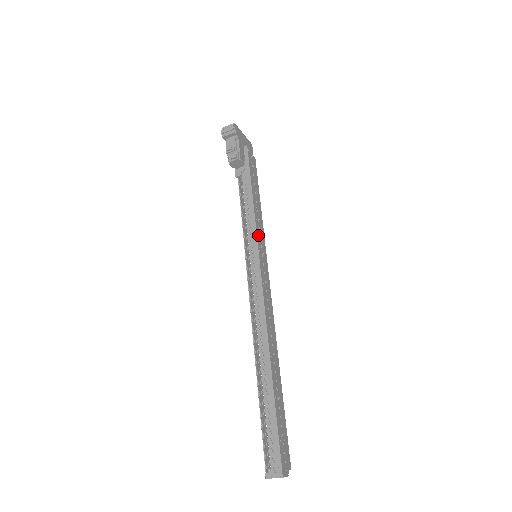
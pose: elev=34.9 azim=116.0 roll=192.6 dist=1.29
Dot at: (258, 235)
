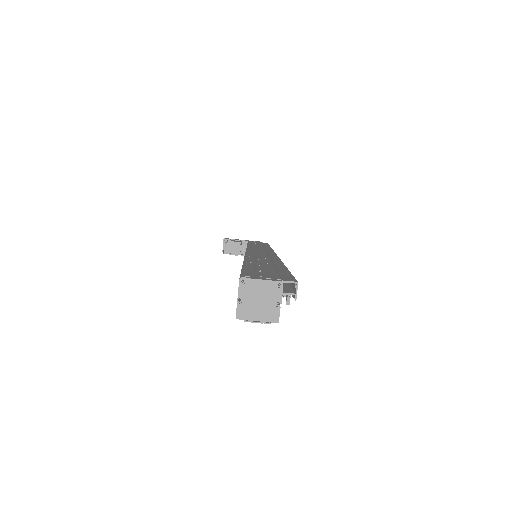
Dot at: occluded
